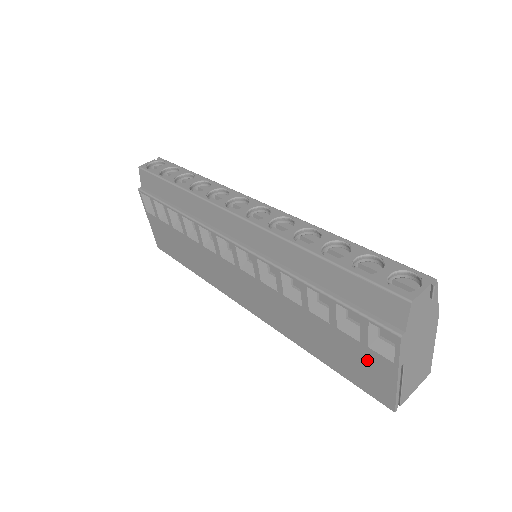
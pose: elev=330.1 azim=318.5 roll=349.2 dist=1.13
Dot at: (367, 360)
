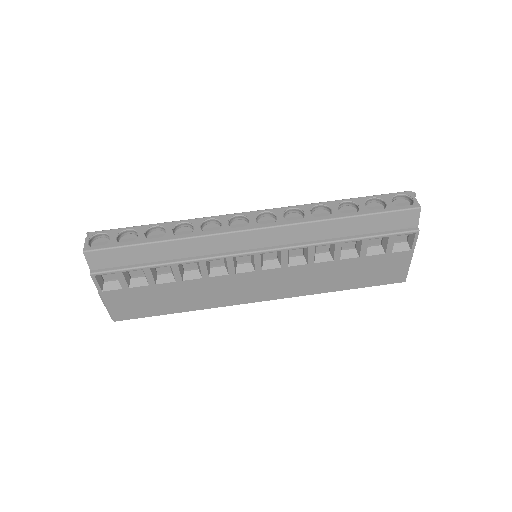
Dot at: (389, 262)
